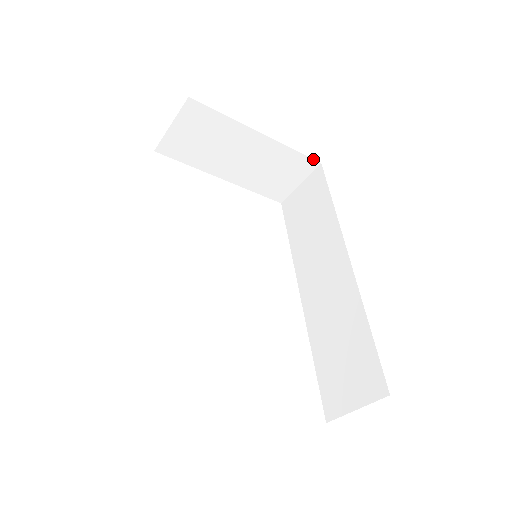
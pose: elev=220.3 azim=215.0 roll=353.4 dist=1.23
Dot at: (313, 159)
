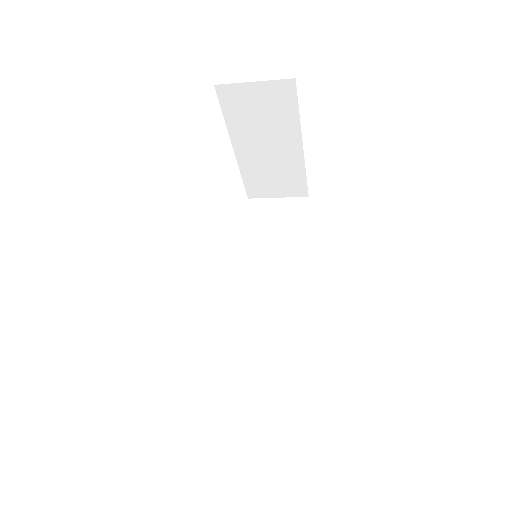
Dot at: occluded
